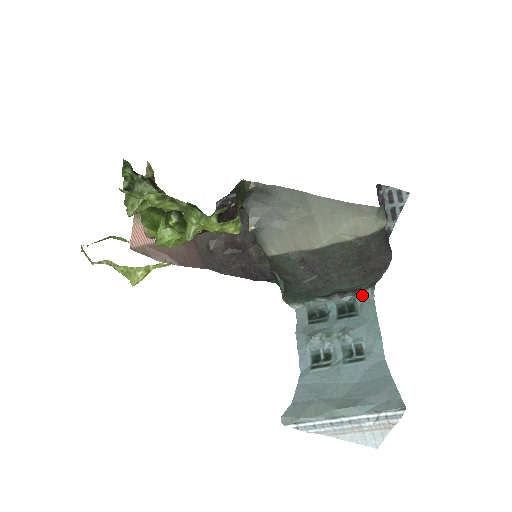
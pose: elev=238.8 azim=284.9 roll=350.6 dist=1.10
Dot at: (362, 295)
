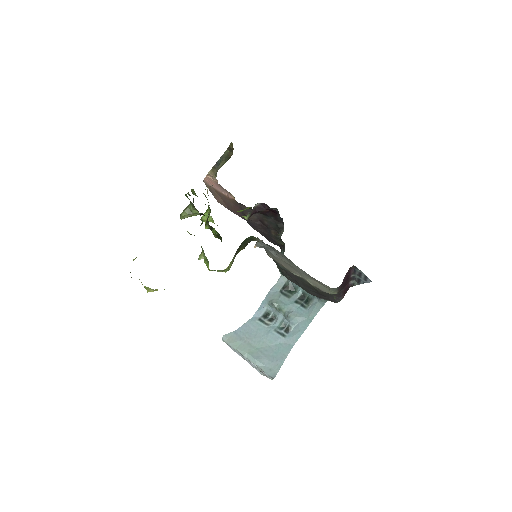
Dot at: (318, 299)
